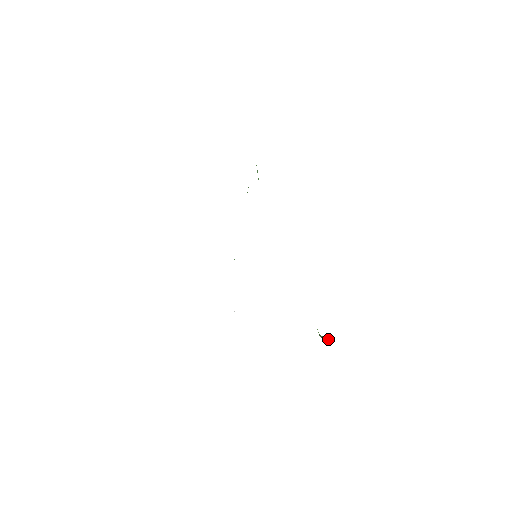
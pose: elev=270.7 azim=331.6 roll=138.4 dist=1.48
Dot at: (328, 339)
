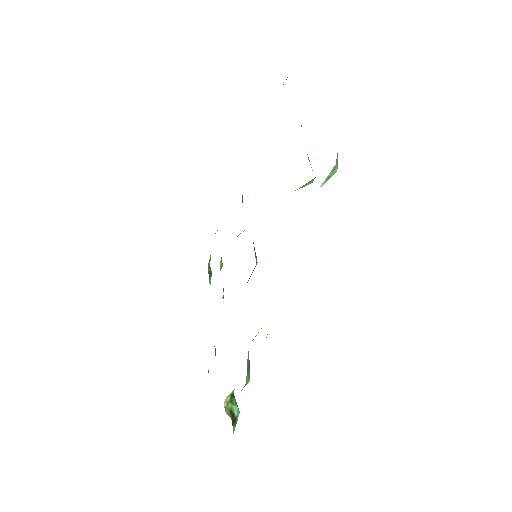
Dot at: (233, 410)
